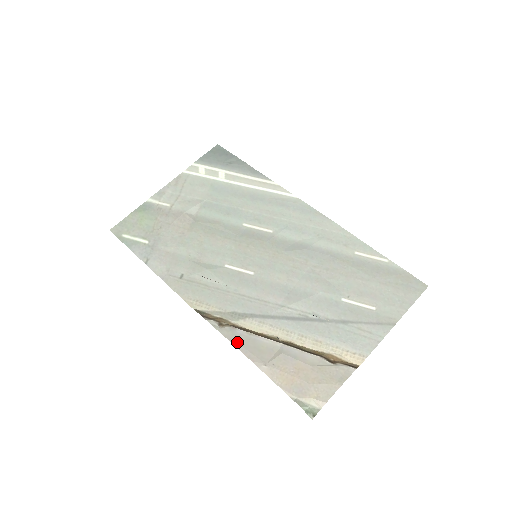
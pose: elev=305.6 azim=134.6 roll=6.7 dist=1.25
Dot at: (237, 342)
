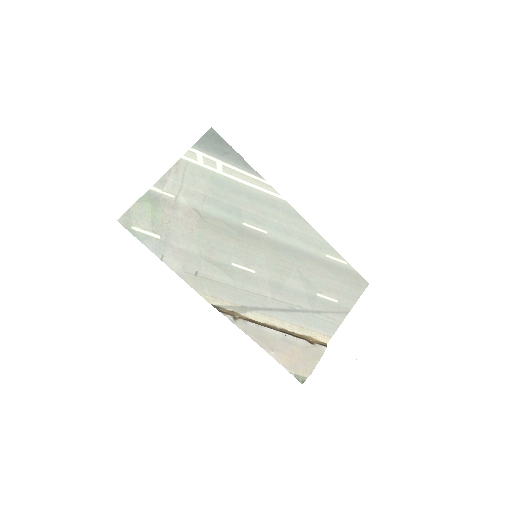
Dot at: (251, 334)
